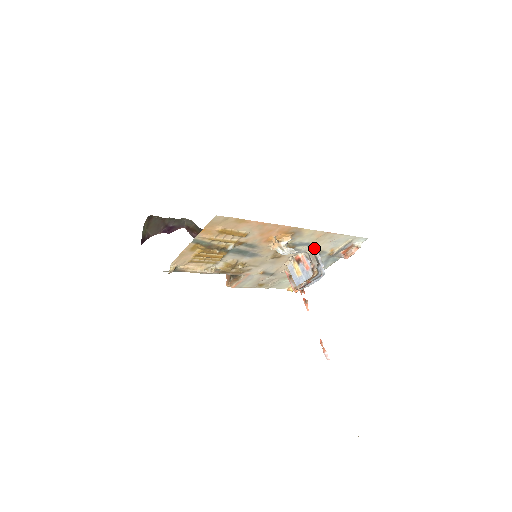
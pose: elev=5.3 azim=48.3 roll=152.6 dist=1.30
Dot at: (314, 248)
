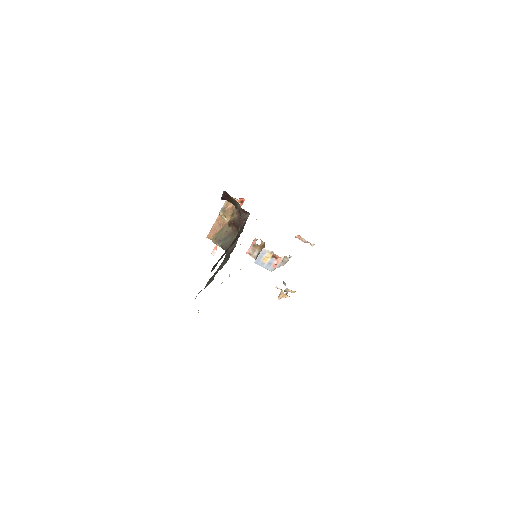
Dot at: occluded
